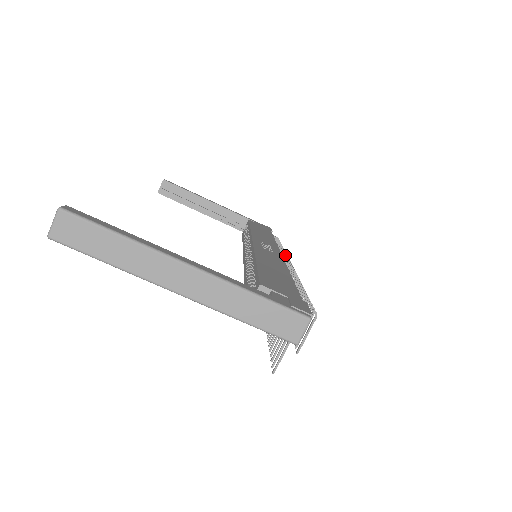
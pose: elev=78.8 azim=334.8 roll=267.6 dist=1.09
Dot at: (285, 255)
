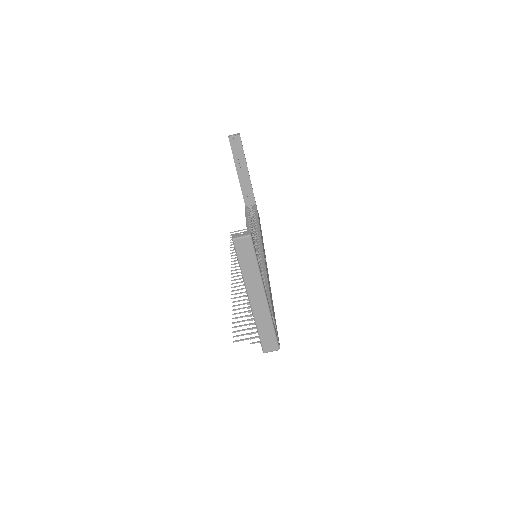
Dot at: occluded
